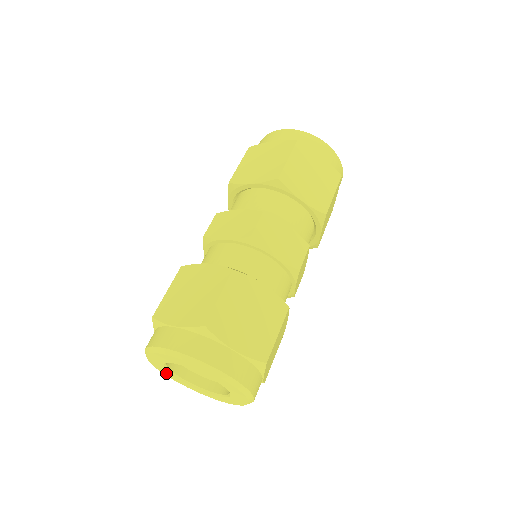
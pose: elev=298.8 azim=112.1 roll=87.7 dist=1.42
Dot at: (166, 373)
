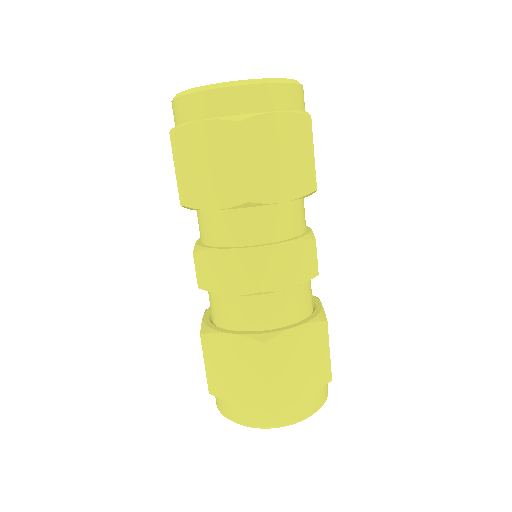
Dot at: occluded
